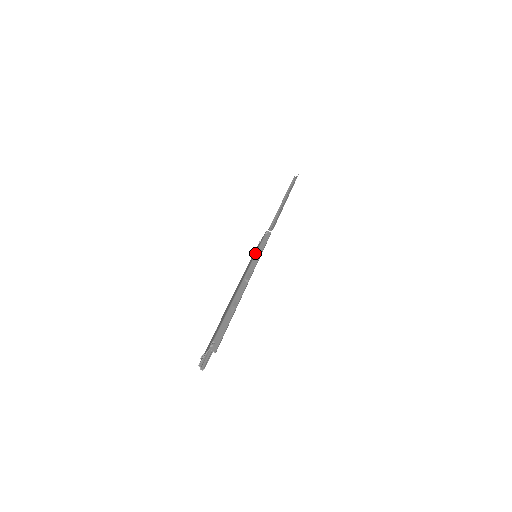
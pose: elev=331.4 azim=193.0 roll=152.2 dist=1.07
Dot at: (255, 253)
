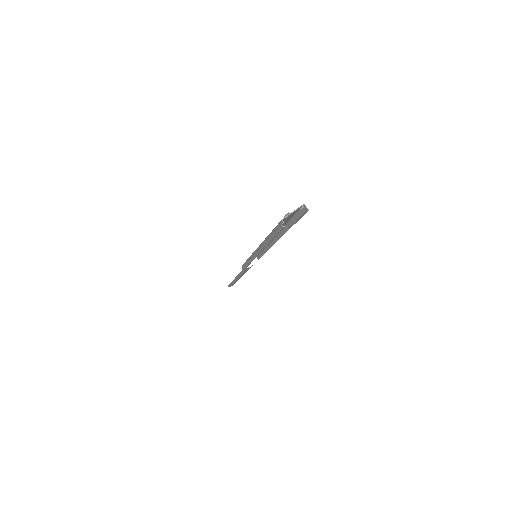
Dot at: occluded
